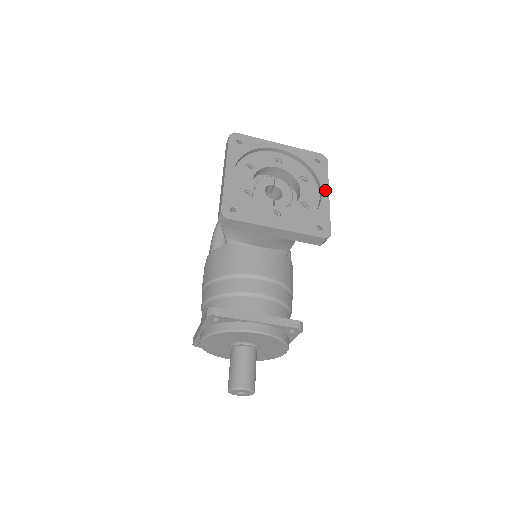
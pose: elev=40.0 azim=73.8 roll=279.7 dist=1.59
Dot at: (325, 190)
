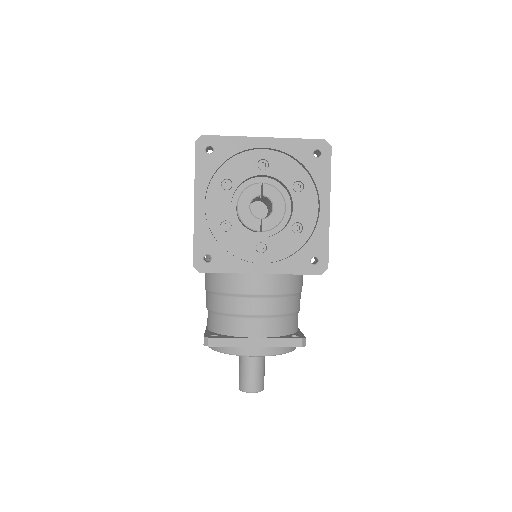
Dot at: (325, 201)
